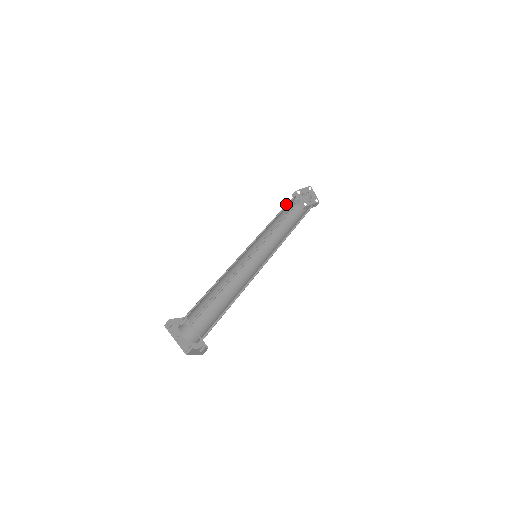
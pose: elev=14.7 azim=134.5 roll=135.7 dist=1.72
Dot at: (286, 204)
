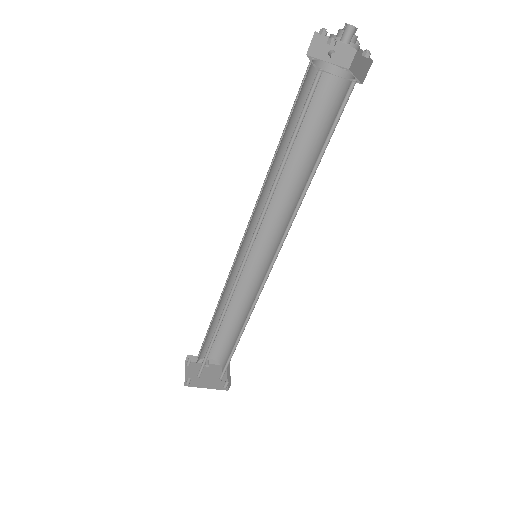
Dot at: occluded
